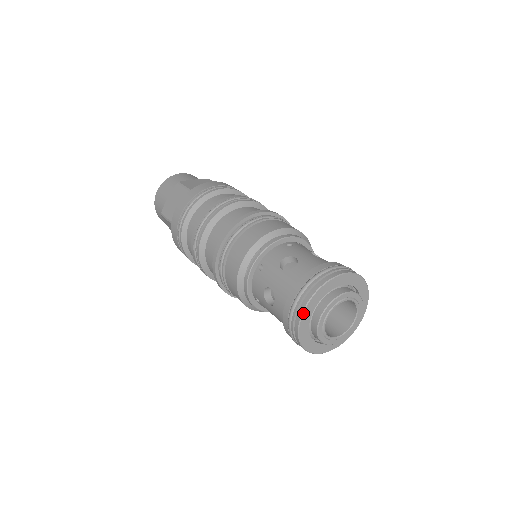
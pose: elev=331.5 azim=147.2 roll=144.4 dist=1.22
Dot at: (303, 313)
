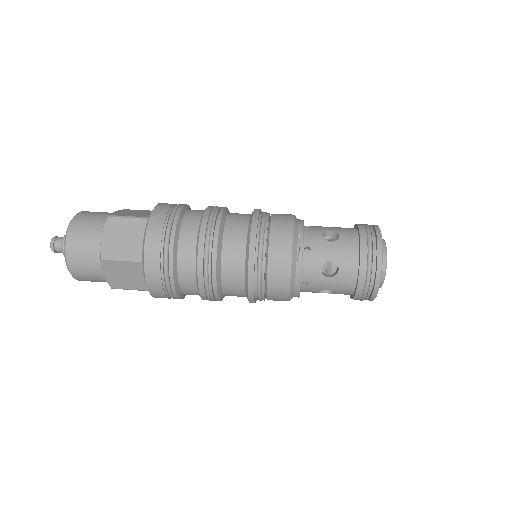
Dot at: (382, 261)
